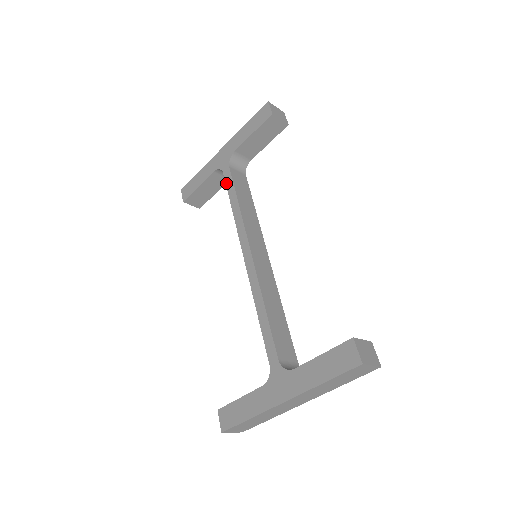
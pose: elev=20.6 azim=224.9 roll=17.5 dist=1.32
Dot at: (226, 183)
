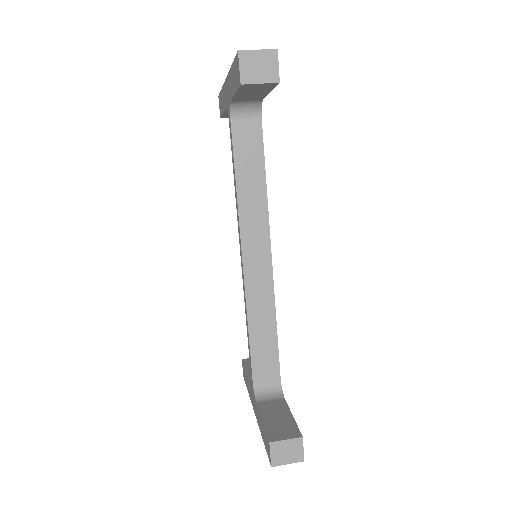
Dot at: occluded
